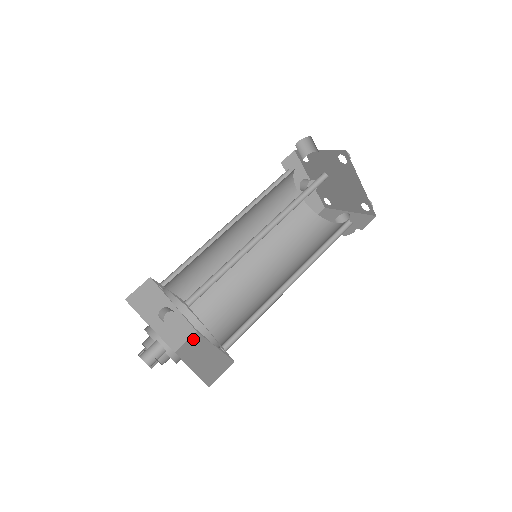
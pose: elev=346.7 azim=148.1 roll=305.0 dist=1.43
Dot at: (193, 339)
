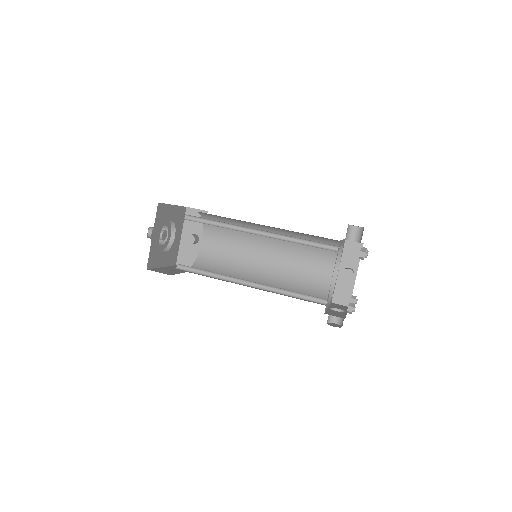
Dot at: occluded
